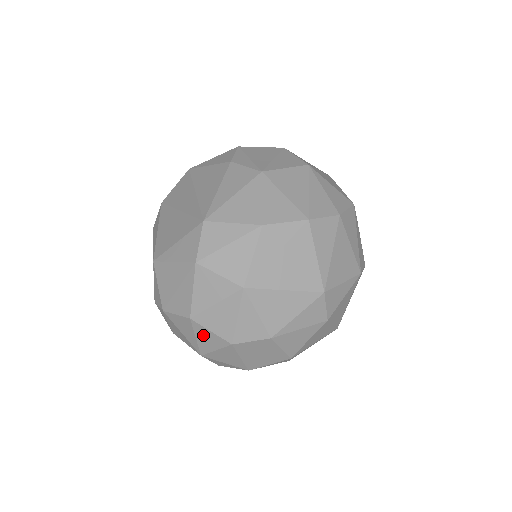
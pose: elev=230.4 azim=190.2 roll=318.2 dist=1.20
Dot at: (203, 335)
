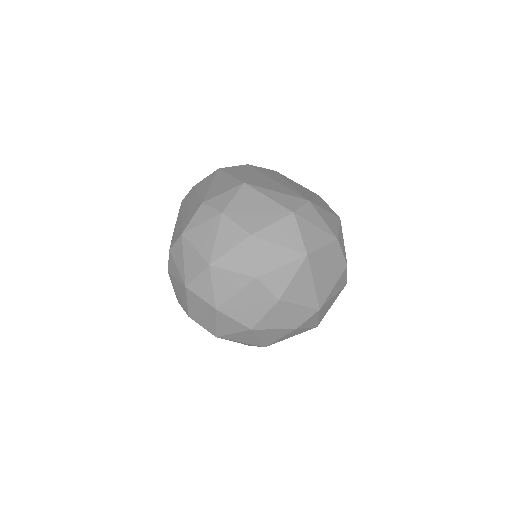
Dot at: (241, 253)
